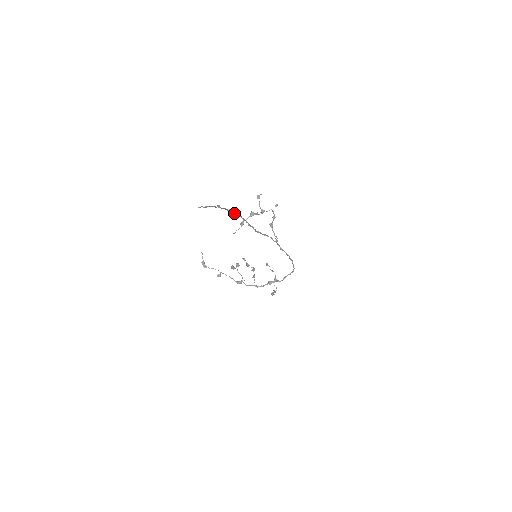
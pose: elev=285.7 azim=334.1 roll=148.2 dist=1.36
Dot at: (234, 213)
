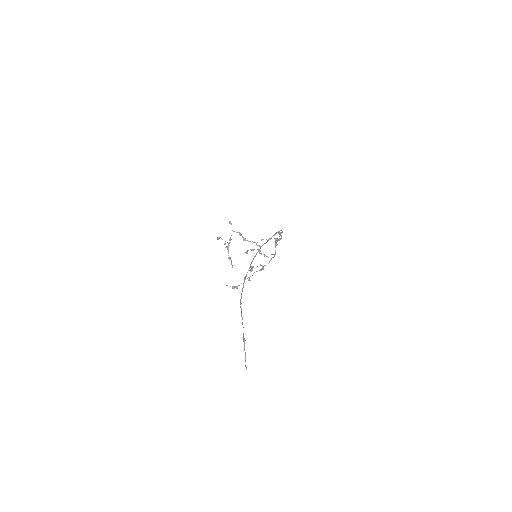
Dot at: occluded
